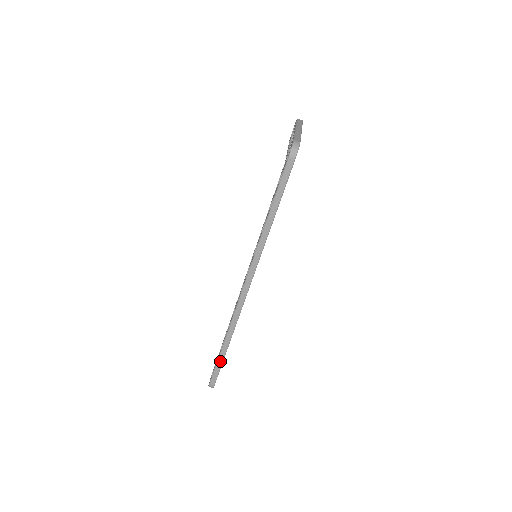
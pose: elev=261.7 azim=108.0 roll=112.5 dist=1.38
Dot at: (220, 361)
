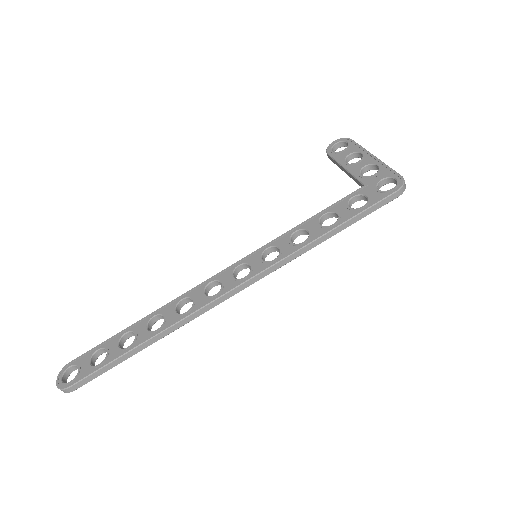
Dot at: (117, 362)
